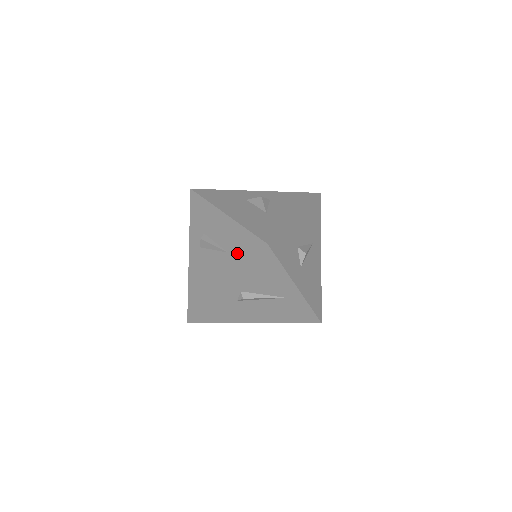
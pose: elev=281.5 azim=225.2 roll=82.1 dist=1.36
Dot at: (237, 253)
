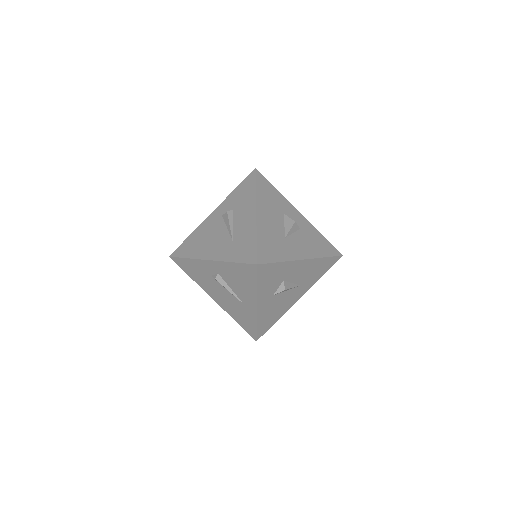
Dot at: (236, 248)
